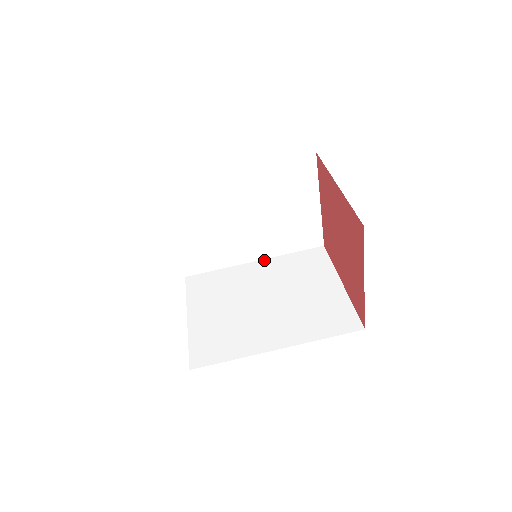
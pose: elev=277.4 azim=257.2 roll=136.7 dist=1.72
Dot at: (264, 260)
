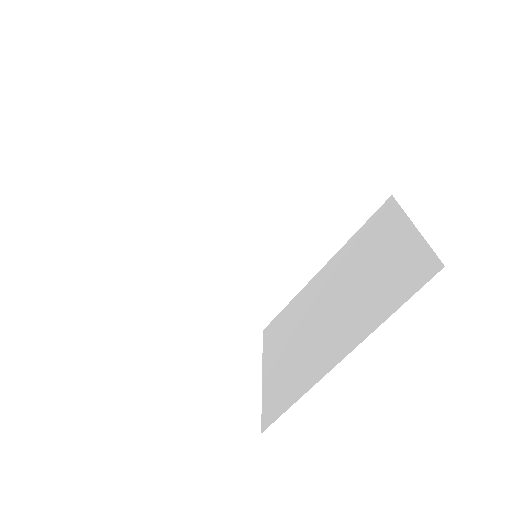
Dot at: (197, 164)
